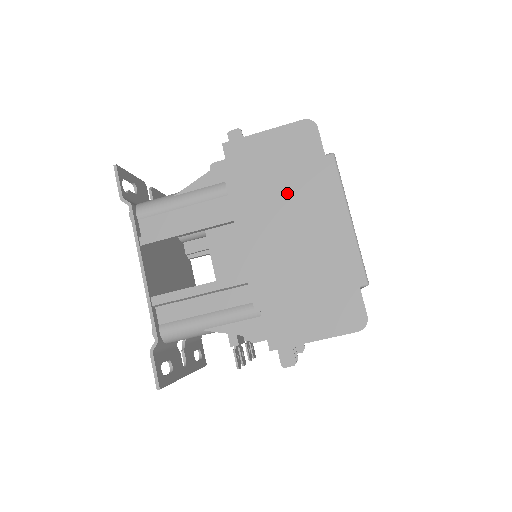
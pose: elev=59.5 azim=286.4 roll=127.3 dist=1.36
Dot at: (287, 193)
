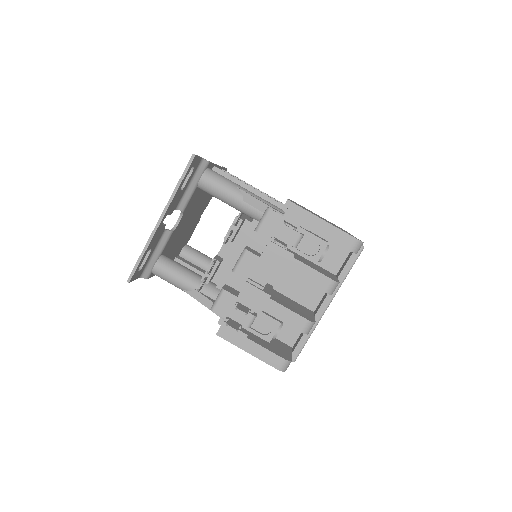
Dot at: occluded
